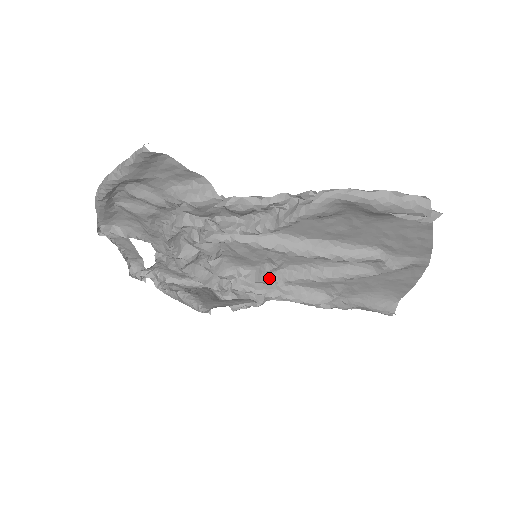
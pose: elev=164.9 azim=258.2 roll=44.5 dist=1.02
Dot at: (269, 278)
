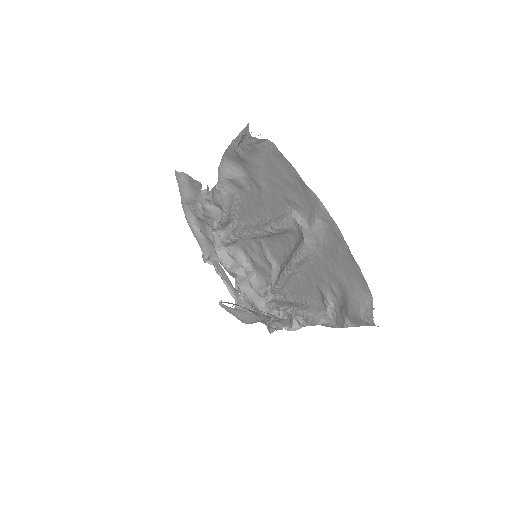
Dot at: (274, 283)
